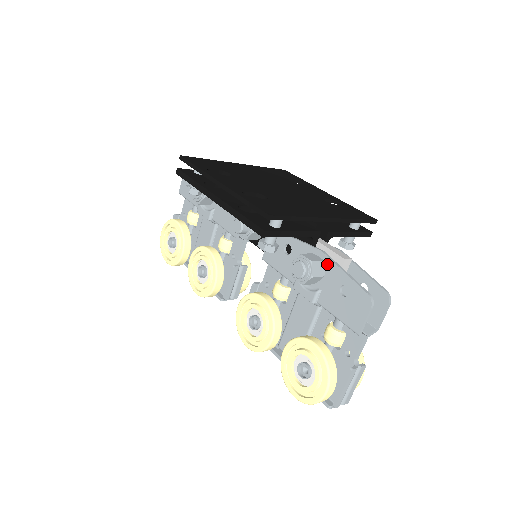
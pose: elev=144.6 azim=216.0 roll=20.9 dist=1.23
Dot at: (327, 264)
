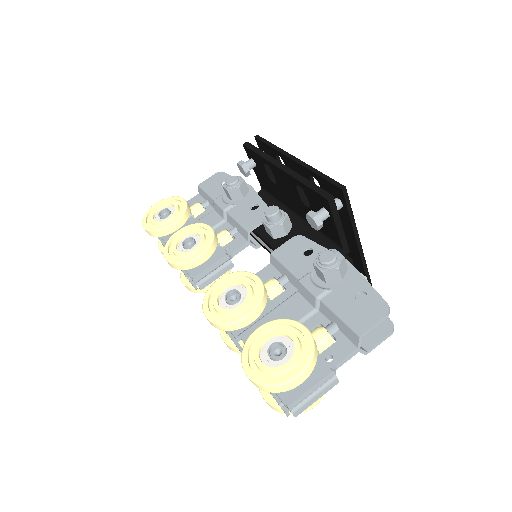
Dot at: (350, 271)
